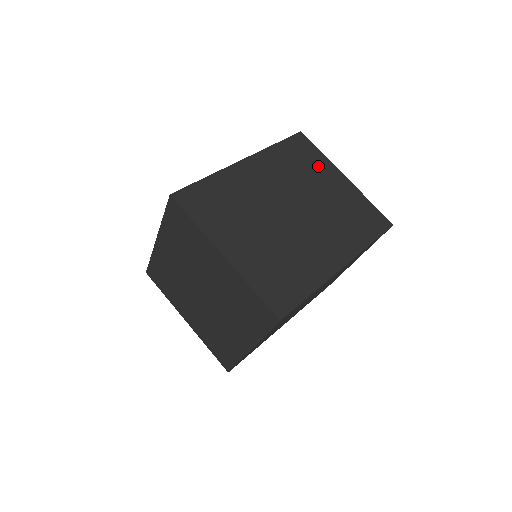
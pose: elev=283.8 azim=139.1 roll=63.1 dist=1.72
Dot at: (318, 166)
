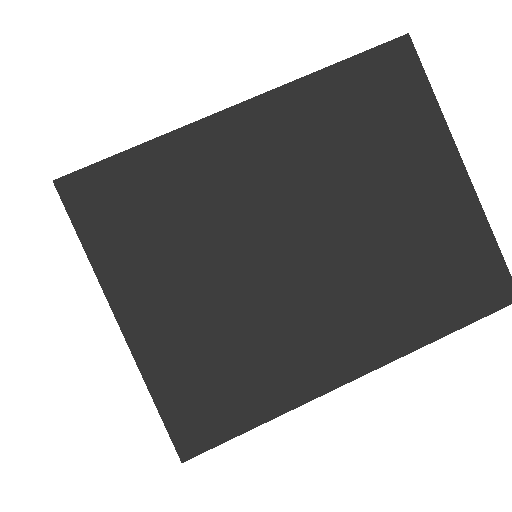
Dot at: (408, 134)
